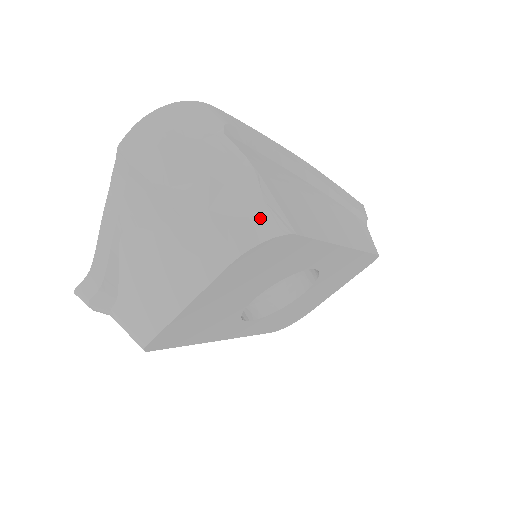
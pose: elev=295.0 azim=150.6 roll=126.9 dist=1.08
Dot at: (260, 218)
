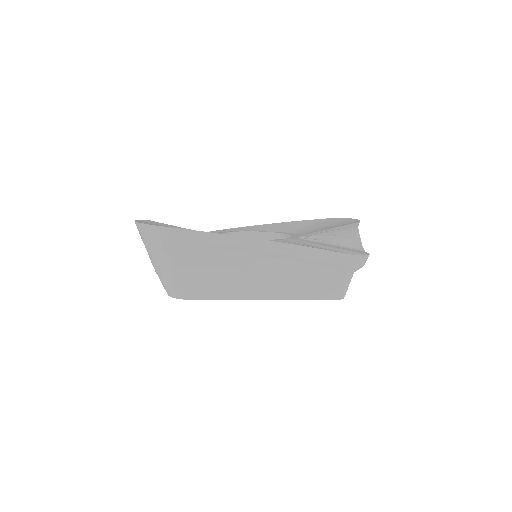
Dot at: (171, 289)
